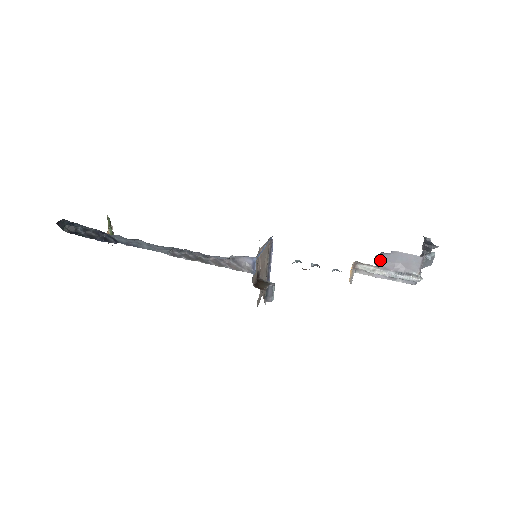
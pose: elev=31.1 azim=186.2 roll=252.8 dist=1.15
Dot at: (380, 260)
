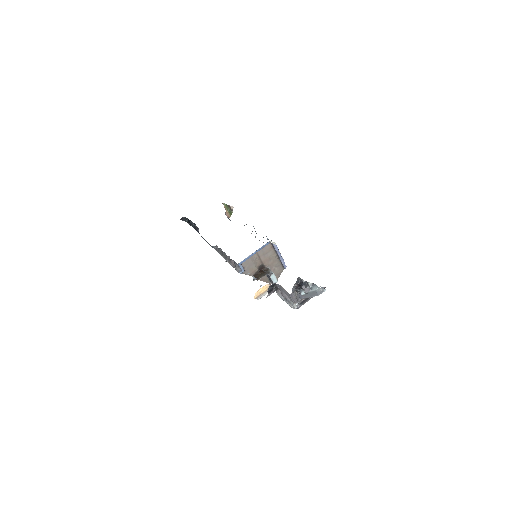
Dot at: (278, 287)
